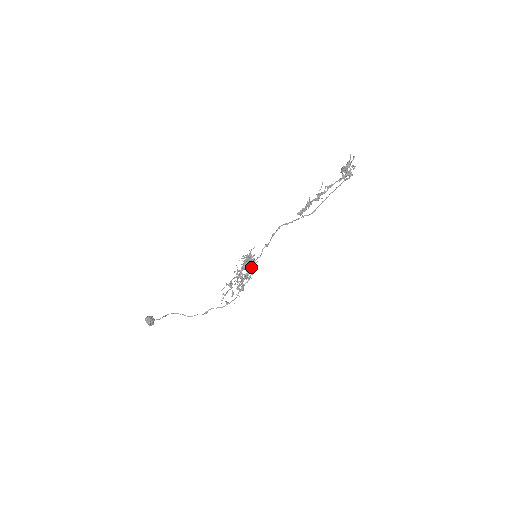
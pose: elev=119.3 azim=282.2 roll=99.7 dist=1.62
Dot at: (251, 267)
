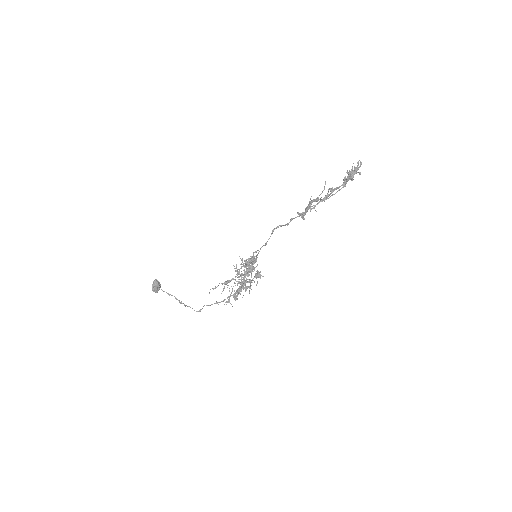
Dot at: (249, 268)
